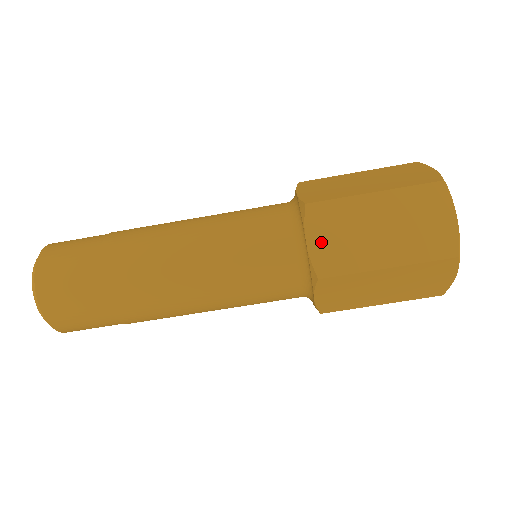
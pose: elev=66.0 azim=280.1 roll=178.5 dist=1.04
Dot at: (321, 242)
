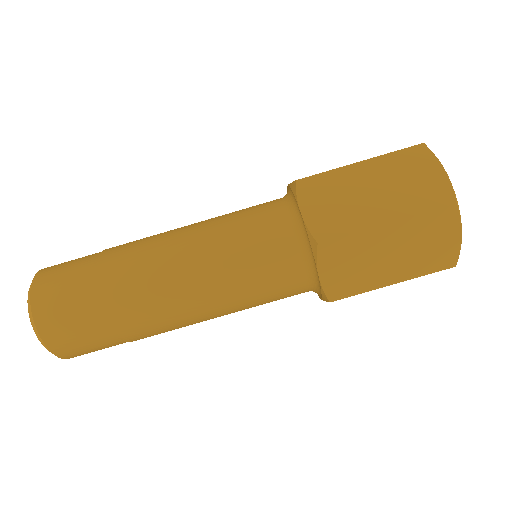
Dot at: (333, 274)
